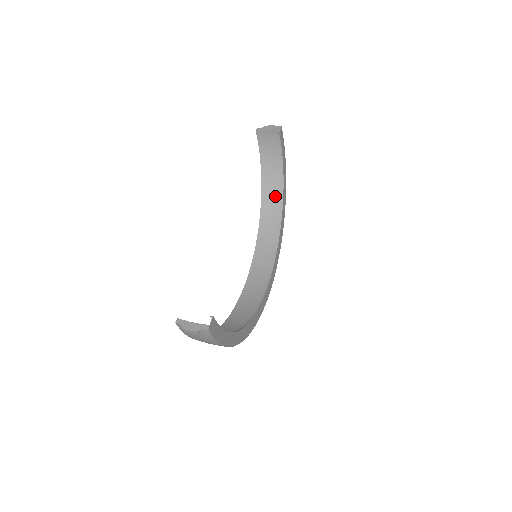
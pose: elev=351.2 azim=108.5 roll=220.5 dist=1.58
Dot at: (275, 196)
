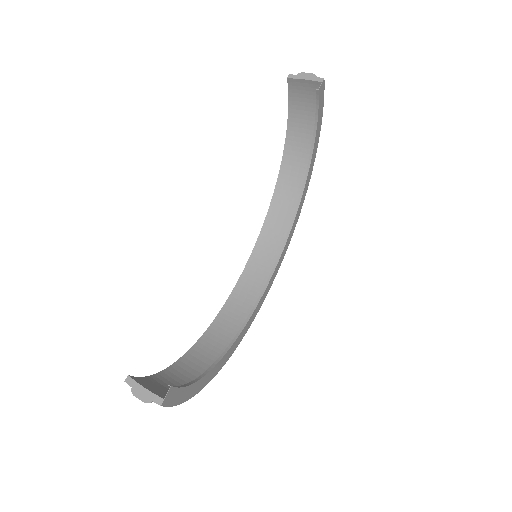
Dot at: (299, 166)
